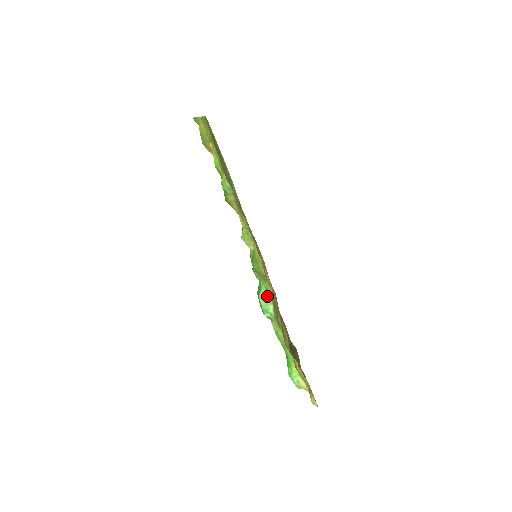
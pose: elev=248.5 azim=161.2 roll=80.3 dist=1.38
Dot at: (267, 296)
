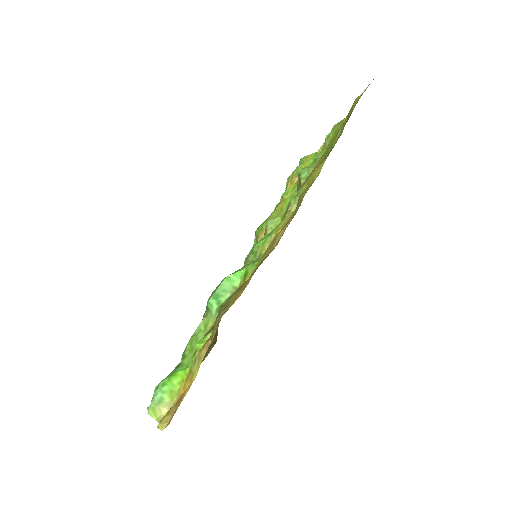
Dot at: (235, 282)
